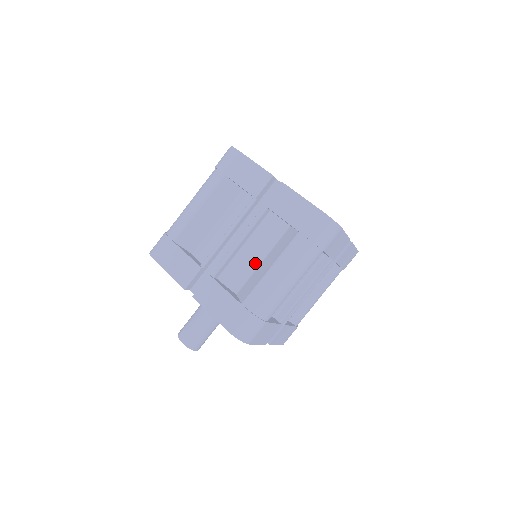
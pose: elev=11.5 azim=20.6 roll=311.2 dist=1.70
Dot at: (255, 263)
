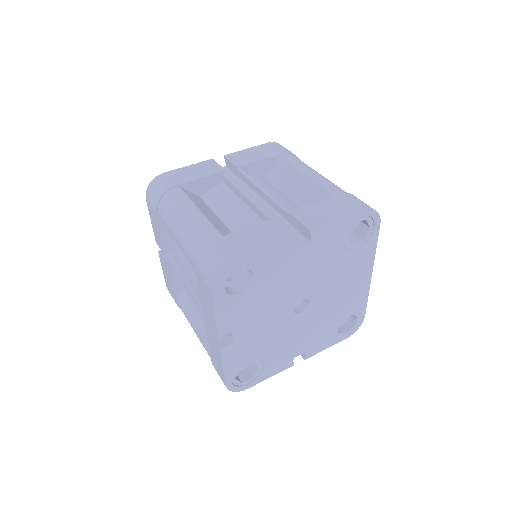
Dot at: occluded
